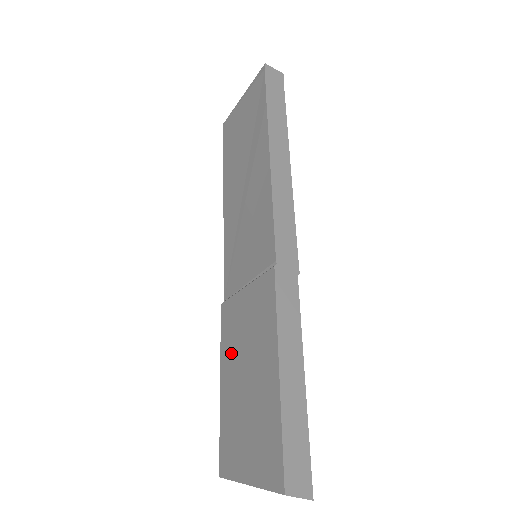
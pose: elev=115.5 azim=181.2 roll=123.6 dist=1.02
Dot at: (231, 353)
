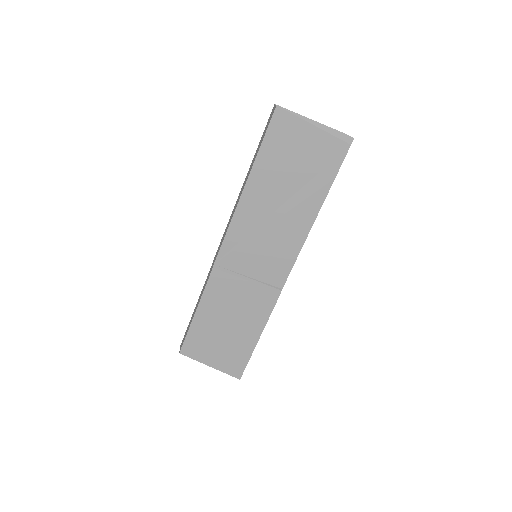
Dot at: (216, 305)
